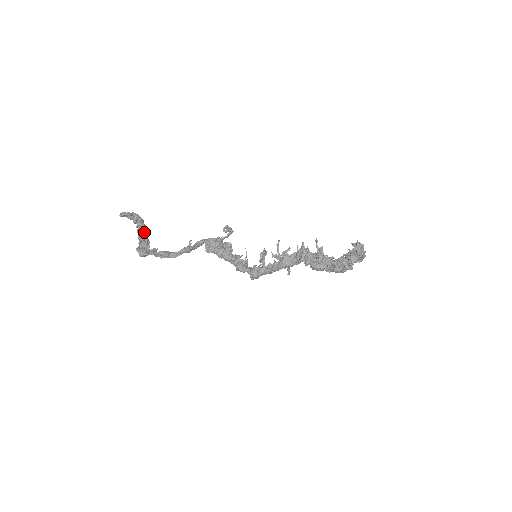
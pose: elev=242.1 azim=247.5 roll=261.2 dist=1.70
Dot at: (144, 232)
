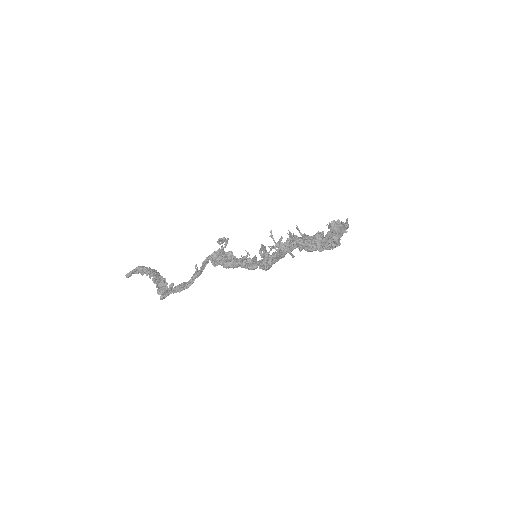
Dot at: (156, 275)
